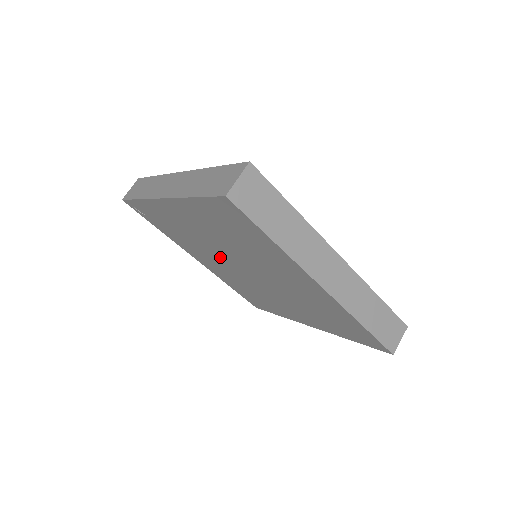
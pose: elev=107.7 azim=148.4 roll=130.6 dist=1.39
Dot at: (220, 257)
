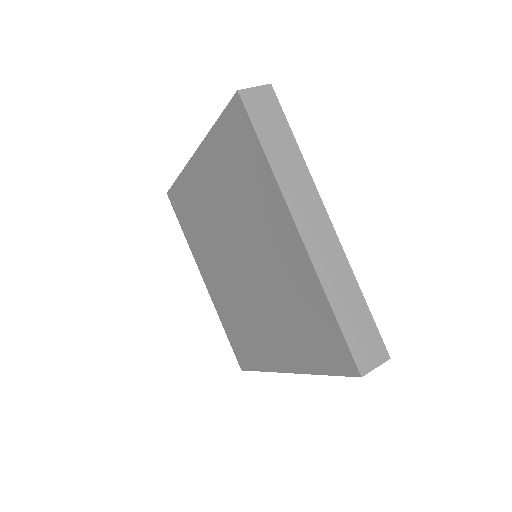
Dot at: (222, 249)
